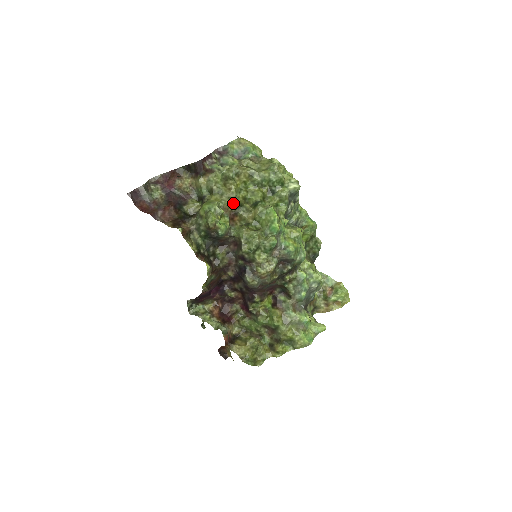
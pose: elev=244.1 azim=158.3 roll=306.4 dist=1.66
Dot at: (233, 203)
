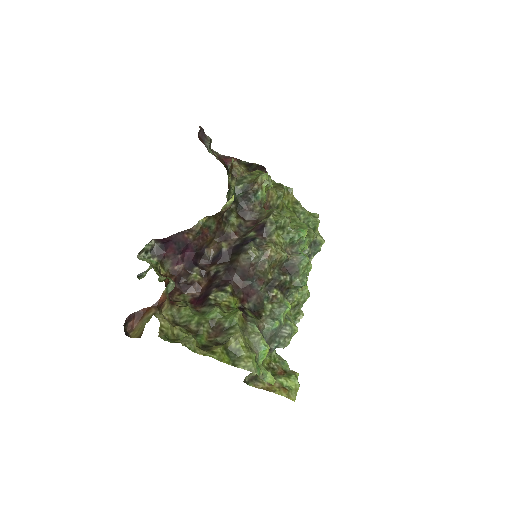
Dot at: (276, 197)
